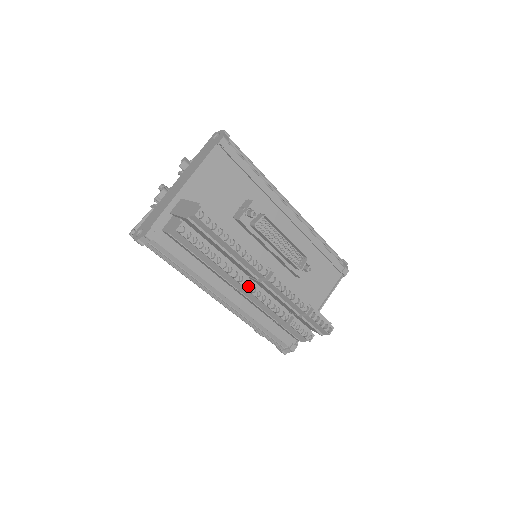
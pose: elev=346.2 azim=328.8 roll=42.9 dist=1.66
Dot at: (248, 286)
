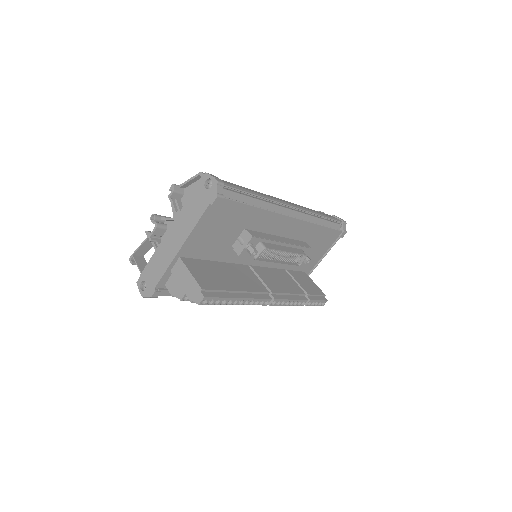
Dot at: occluded
